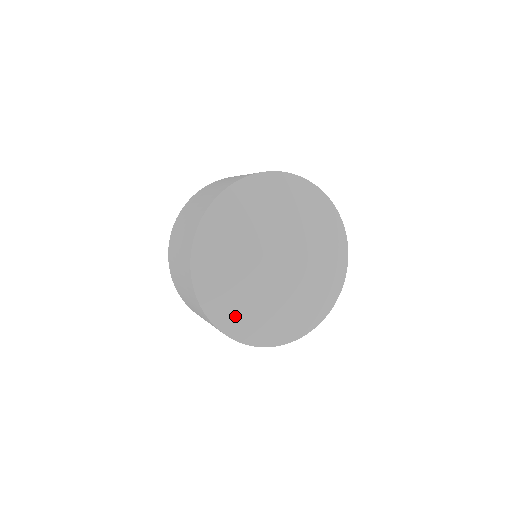
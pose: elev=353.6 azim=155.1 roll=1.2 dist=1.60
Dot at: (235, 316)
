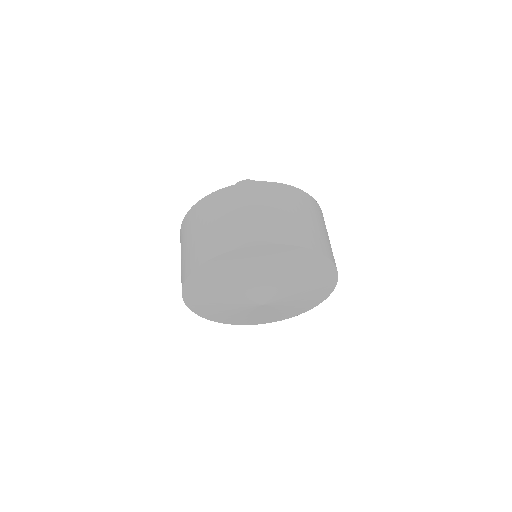
Dot at: (255, 321)
